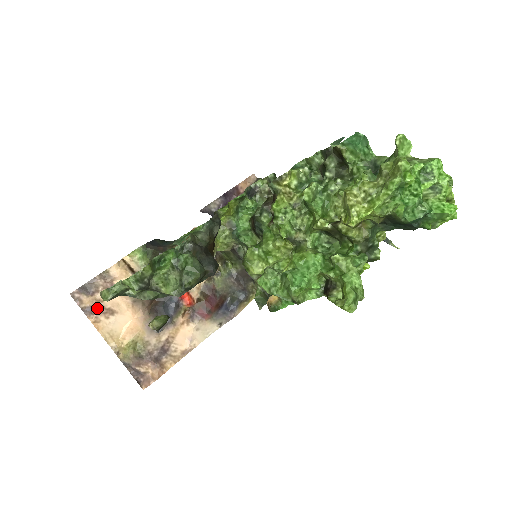
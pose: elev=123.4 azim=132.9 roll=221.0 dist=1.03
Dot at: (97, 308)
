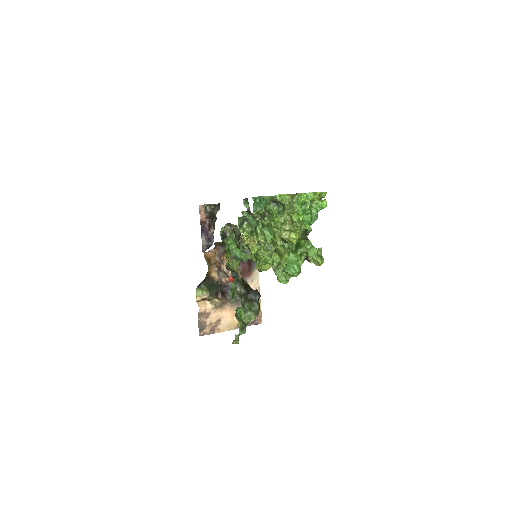
Dot at: (213, 327)
